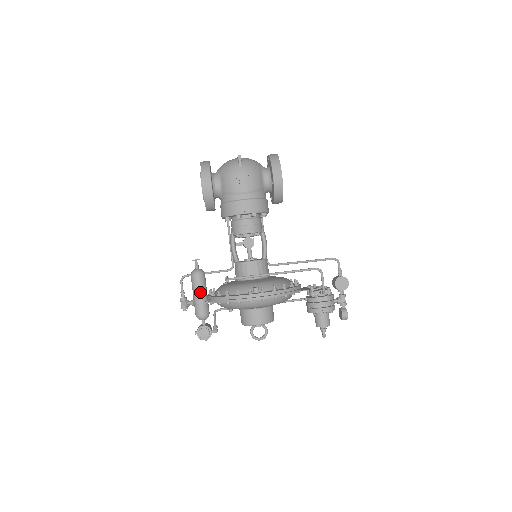
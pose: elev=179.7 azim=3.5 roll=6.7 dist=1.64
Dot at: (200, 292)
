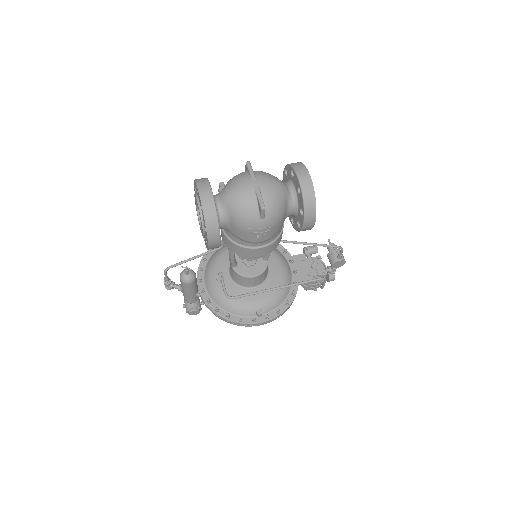
Dot at: (192, 292)
